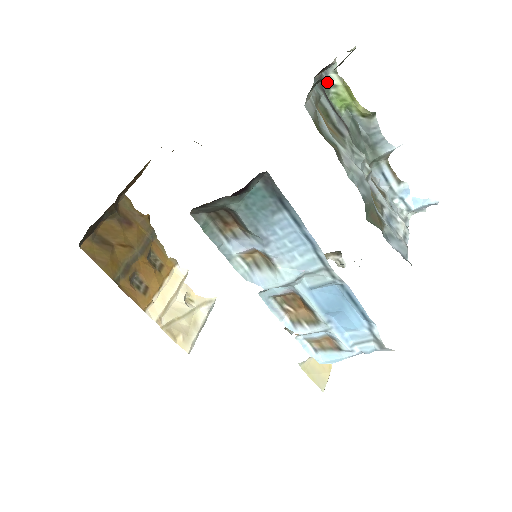
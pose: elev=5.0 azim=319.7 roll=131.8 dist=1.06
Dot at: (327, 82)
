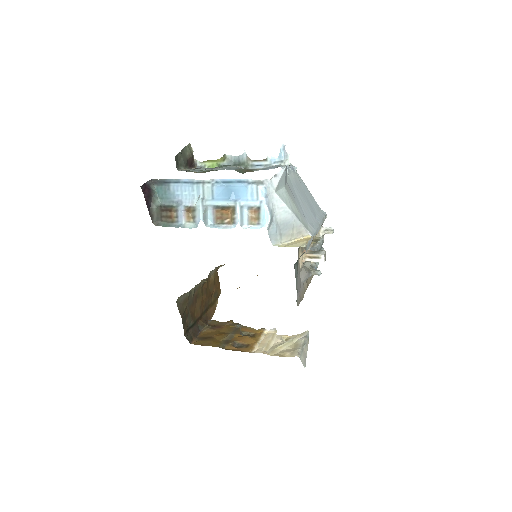
Dot at: (201, 168)
